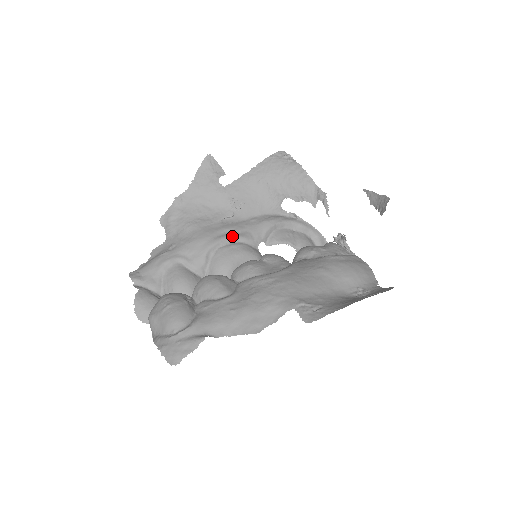
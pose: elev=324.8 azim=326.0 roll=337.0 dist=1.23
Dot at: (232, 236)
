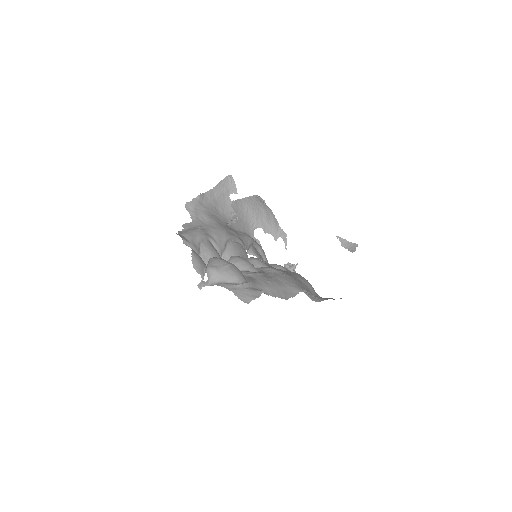
Dot at: (237, 237)
